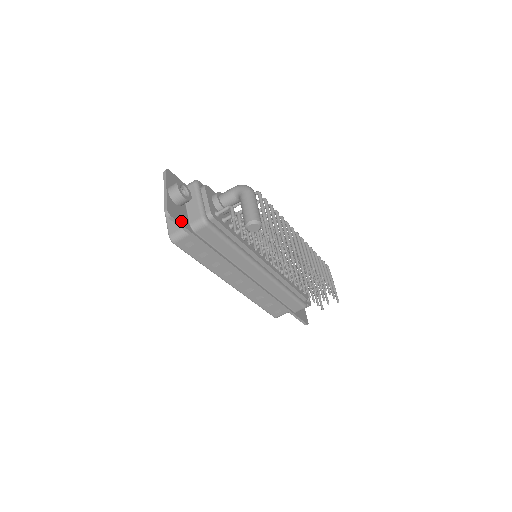
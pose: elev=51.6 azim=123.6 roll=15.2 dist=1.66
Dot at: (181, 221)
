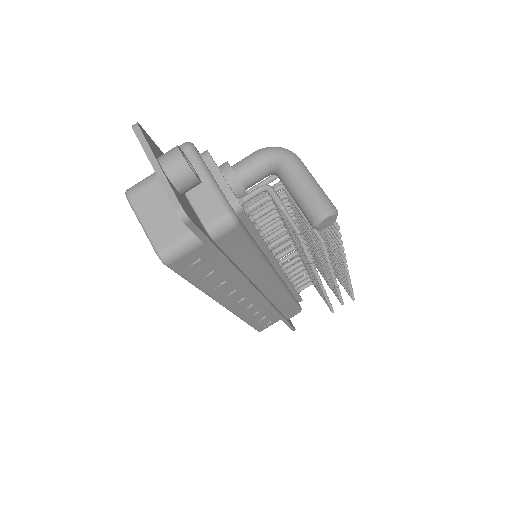
Dot at: (198, 225)
